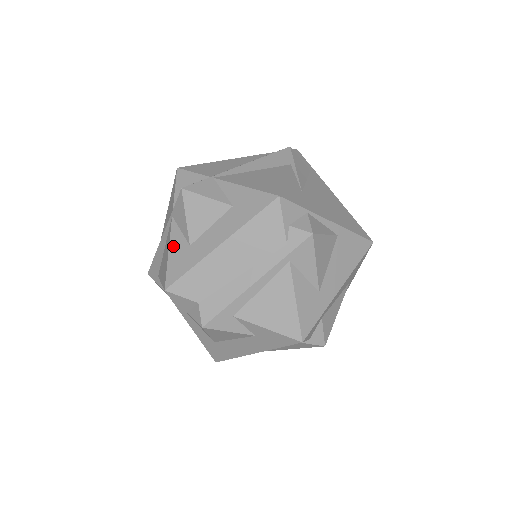
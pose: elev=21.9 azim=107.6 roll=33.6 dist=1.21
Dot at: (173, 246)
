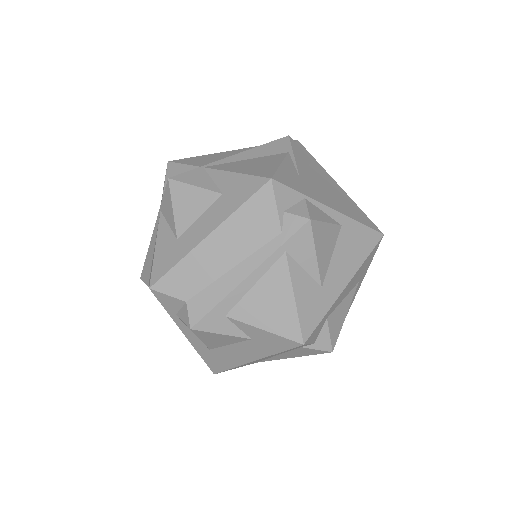
Dot at: (160, 241)
